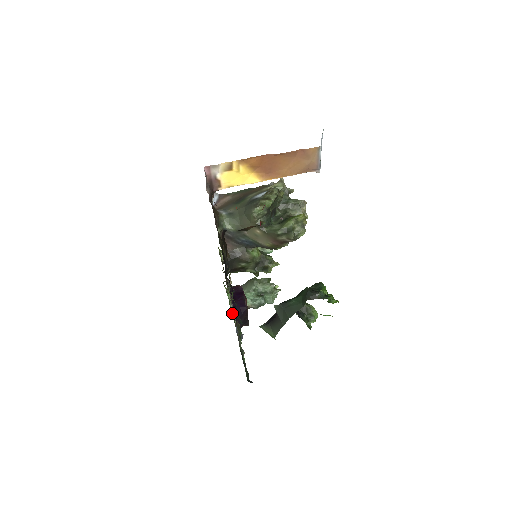
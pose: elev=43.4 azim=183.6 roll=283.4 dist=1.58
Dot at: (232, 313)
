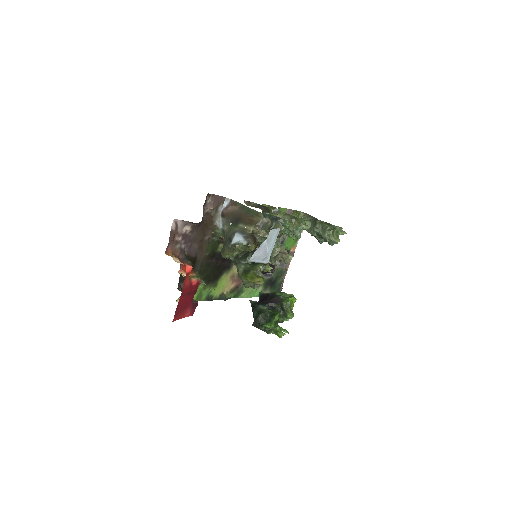
Dot at: occluded
